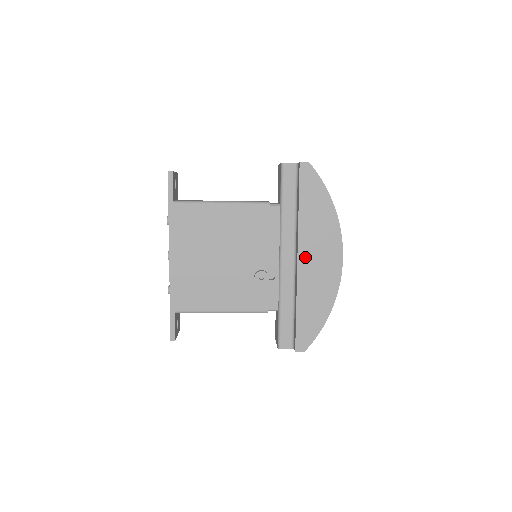
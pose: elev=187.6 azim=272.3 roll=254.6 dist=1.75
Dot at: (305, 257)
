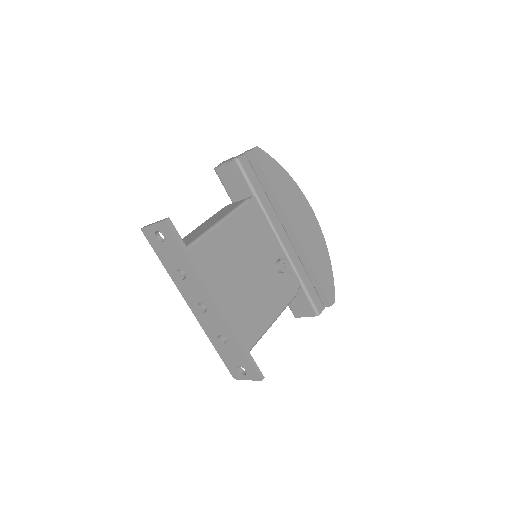
Dot at: (296, 227)
